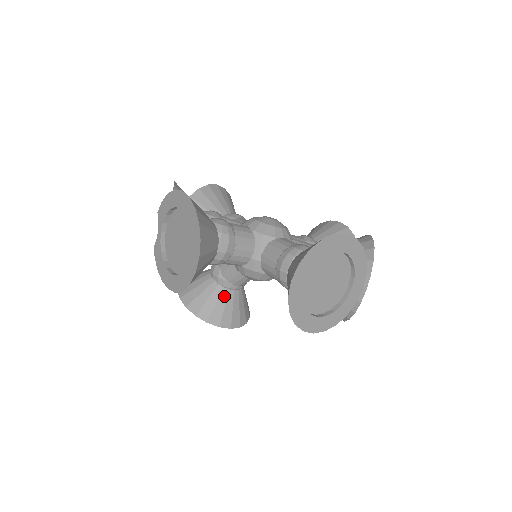
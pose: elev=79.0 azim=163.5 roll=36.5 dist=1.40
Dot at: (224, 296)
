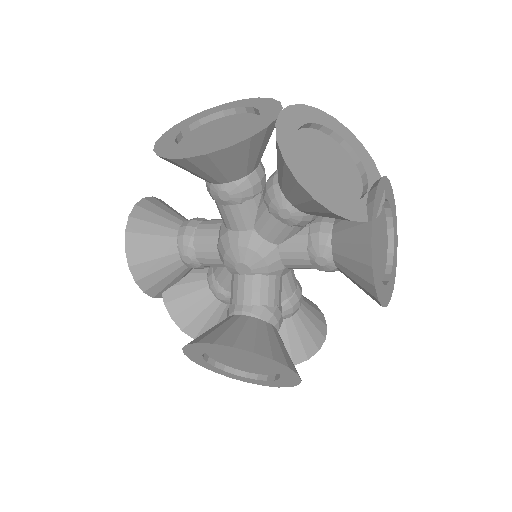
Dot at: (225, 321)
